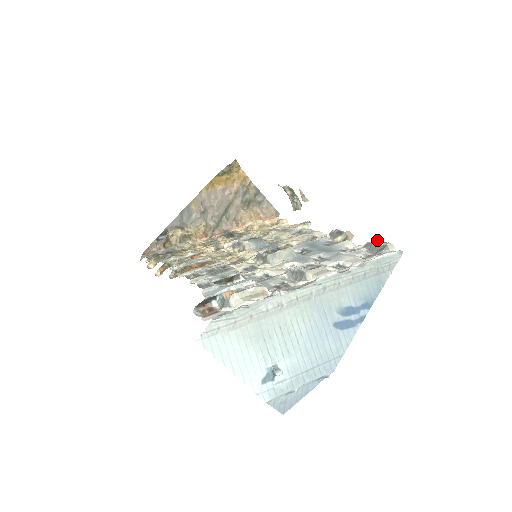
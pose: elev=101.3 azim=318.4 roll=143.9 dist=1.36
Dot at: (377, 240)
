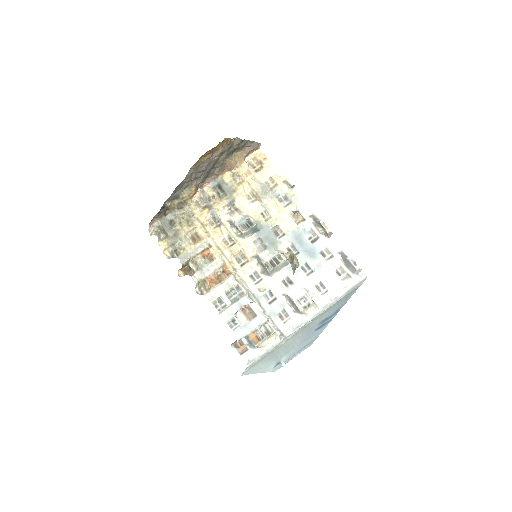
Dot at: (350, 259)
